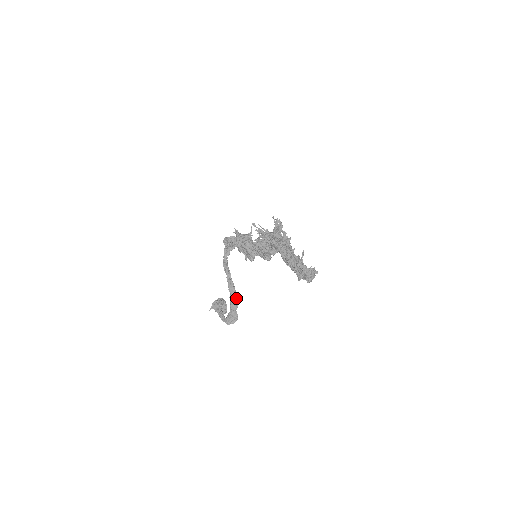
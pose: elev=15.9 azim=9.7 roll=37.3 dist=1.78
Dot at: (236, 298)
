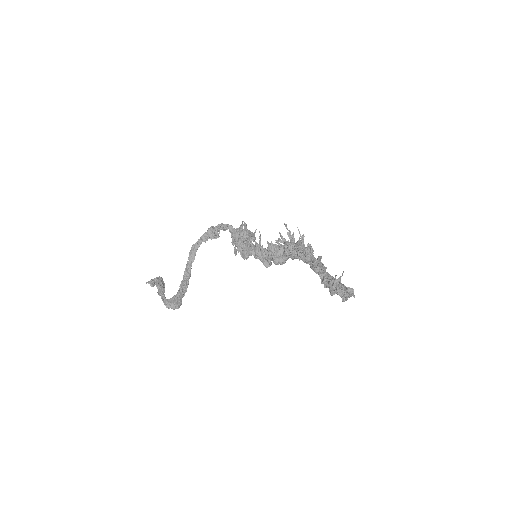
Dot at: (187, 286)
